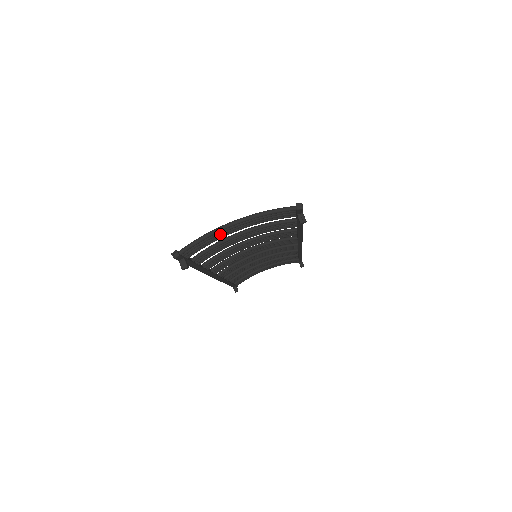
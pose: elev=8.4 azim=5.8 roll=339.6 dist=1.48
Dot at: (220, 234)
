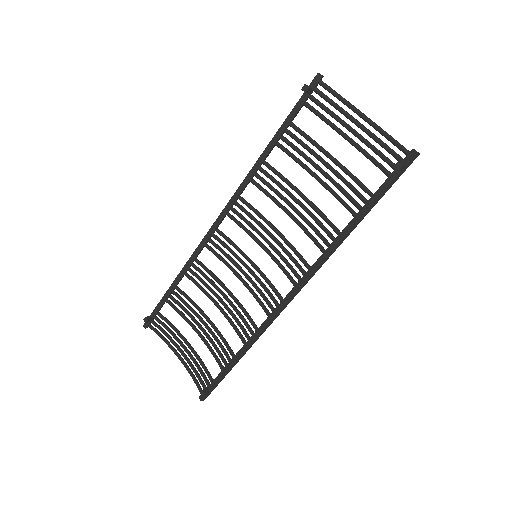
Dot at: occluded
